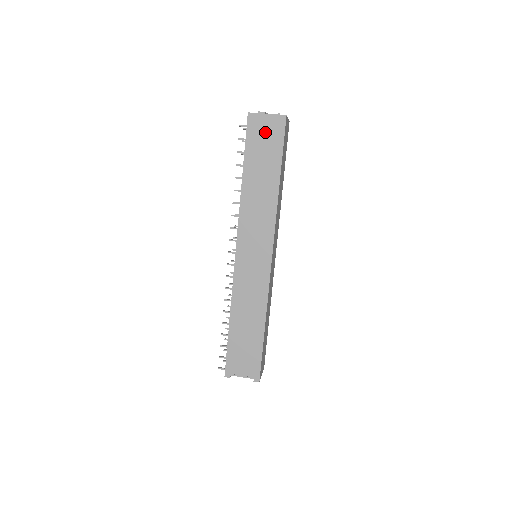
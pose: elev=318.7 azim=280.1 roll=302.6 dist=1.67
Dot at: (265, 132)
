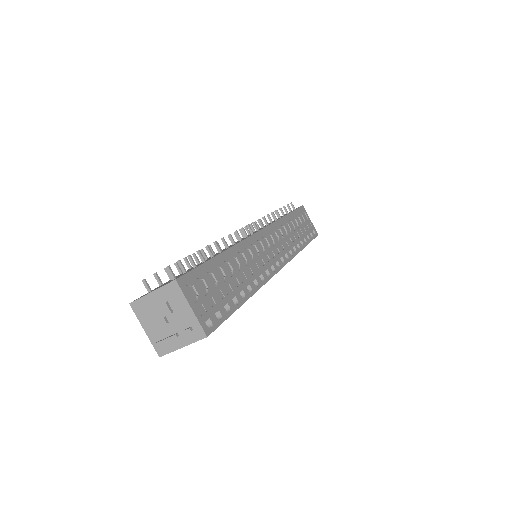
Dot at: occluded
